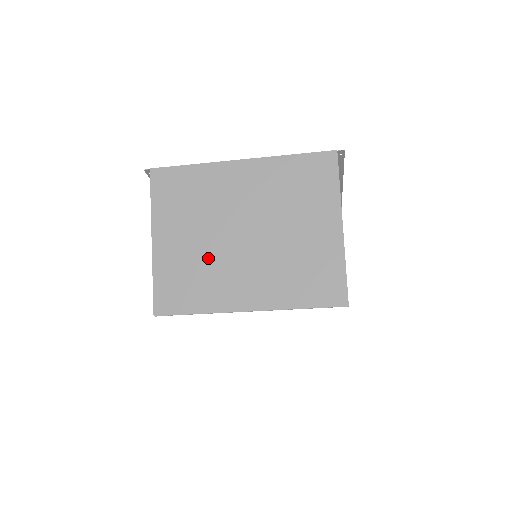
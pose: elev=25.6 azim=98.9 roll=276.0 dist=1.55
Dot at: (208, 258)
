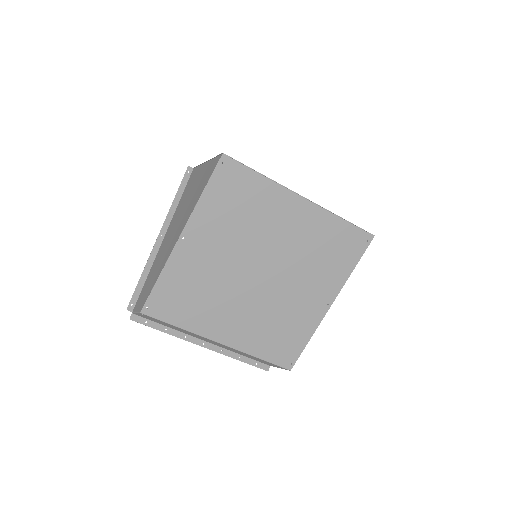
Dot at: occluded
